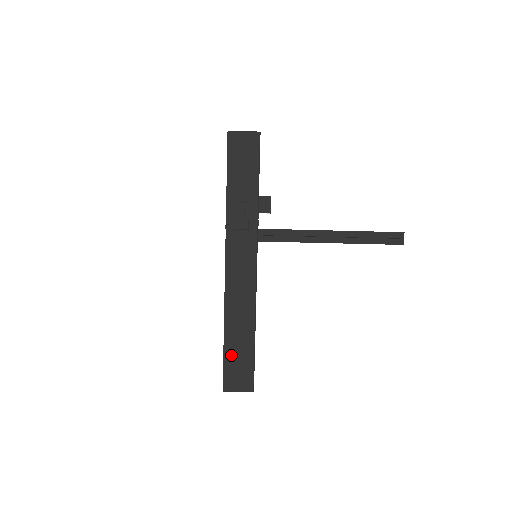
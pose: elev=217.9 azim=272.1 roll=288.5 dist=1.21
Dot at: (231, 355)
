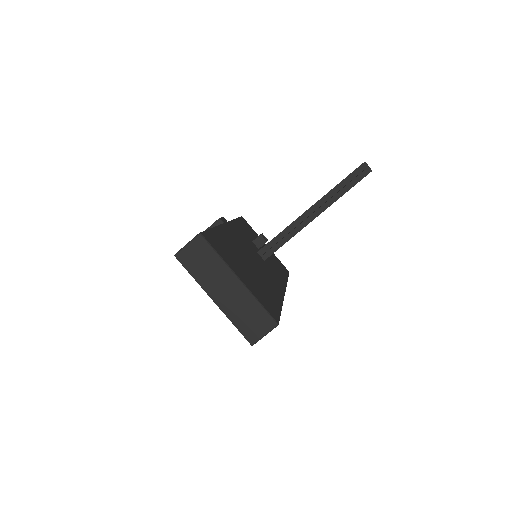
Dot at: occluded
